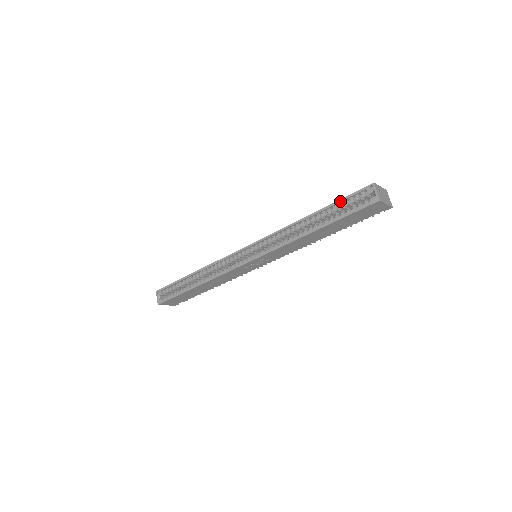
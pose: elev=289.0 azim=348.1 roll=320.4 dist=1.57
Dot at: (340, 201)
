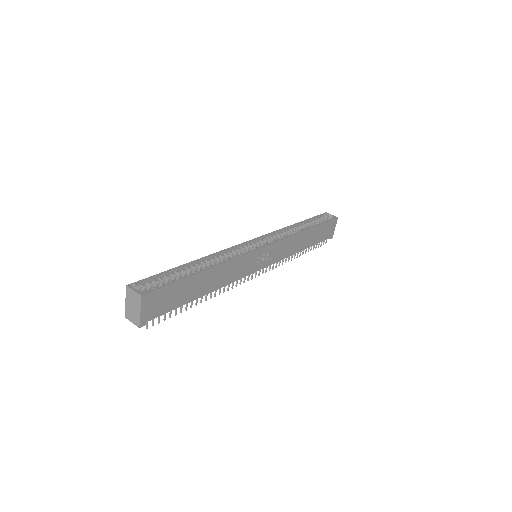
Dot at: (313, 218)
